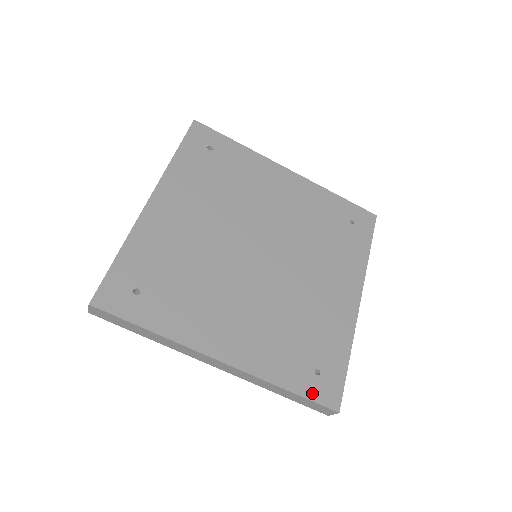
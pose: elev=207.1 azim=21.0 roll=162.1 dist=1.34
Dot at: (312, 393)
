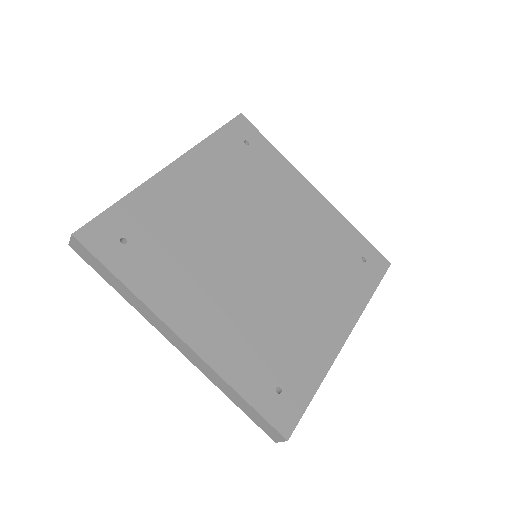
Dot at: (266, 409)
